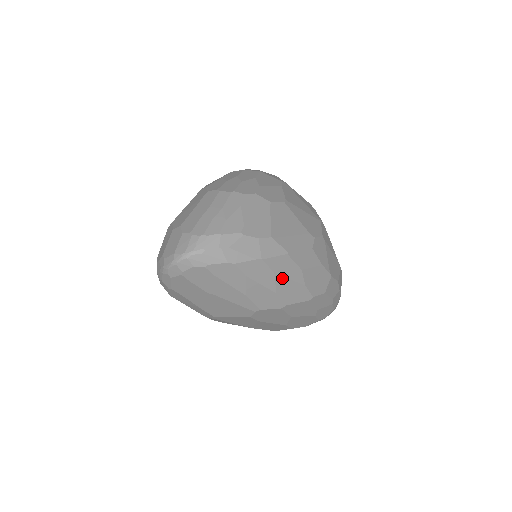
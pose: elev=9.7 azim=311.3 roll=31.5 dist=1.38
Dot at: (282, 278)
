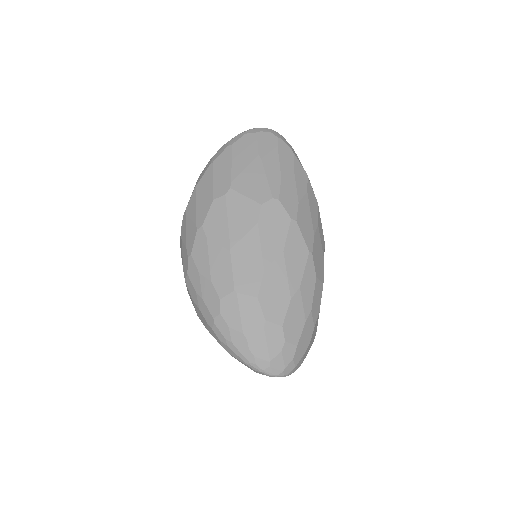
Dot at: (308, 203)
